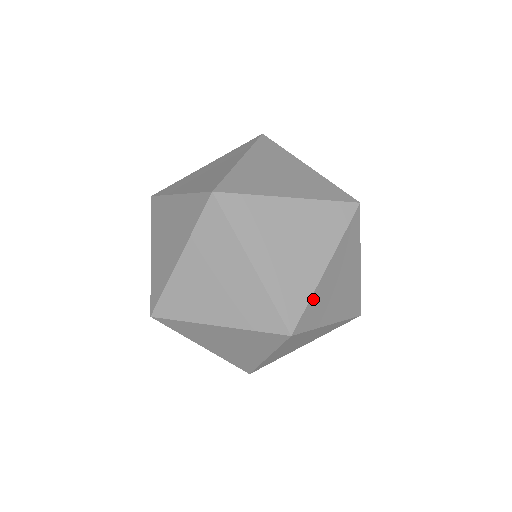
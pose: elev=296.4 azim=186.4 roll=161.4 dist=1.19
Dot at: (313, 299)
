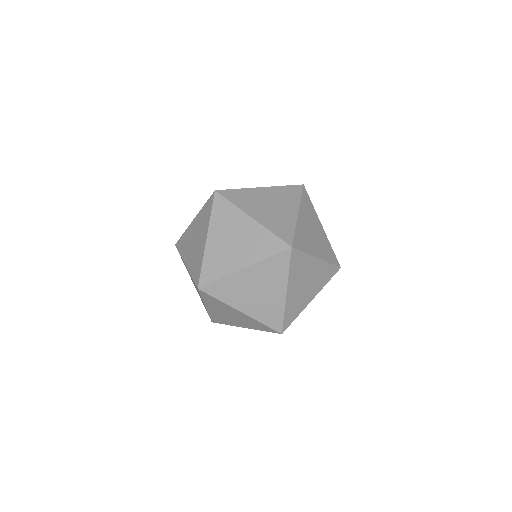
Dot at: (298, 315)
